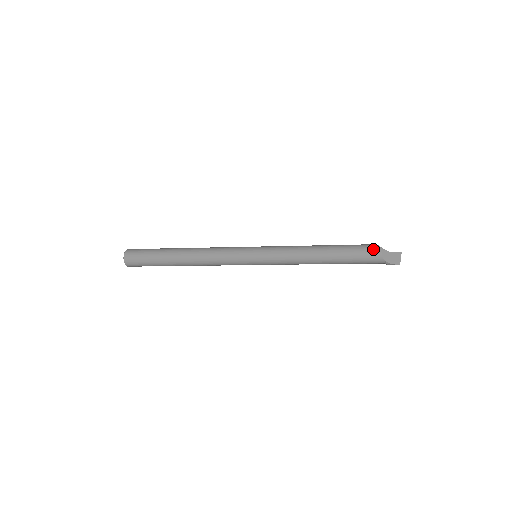
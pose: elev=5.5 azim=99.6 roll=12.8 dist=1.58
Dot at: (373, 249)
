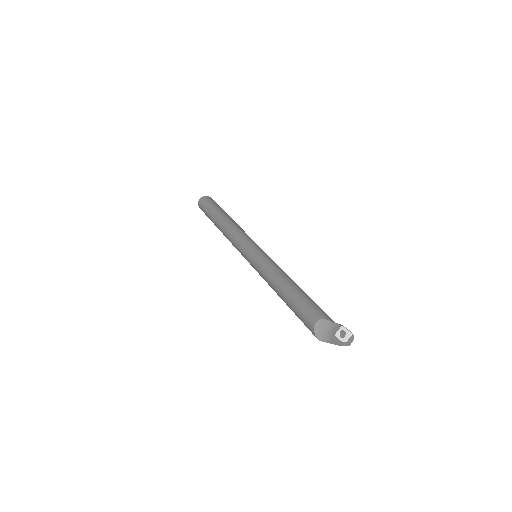
Dot at: occluded
